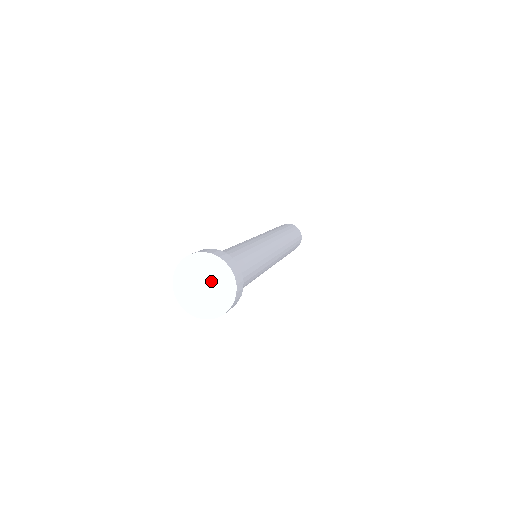
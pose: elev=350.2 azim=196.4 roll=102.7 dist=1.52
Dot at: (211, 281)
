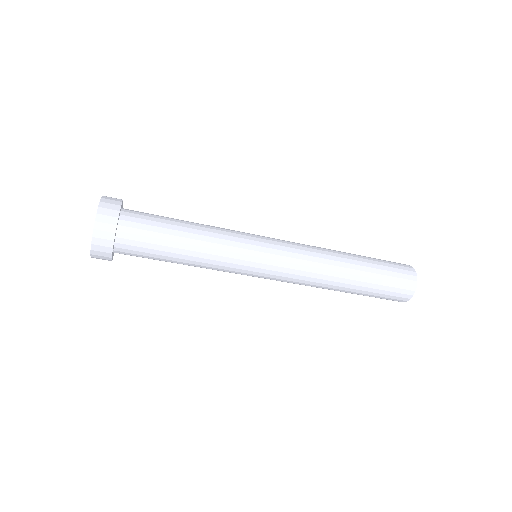
Dot at: occluded
